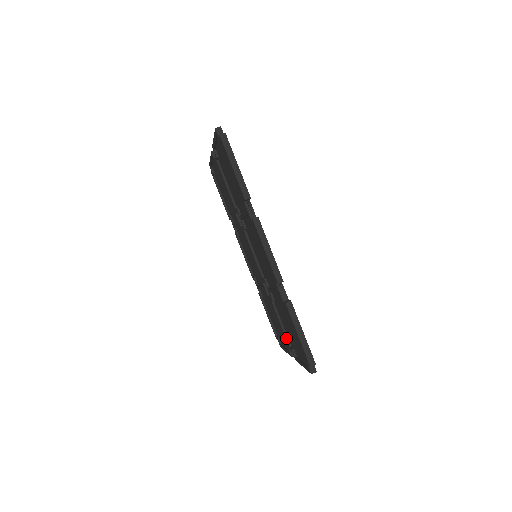
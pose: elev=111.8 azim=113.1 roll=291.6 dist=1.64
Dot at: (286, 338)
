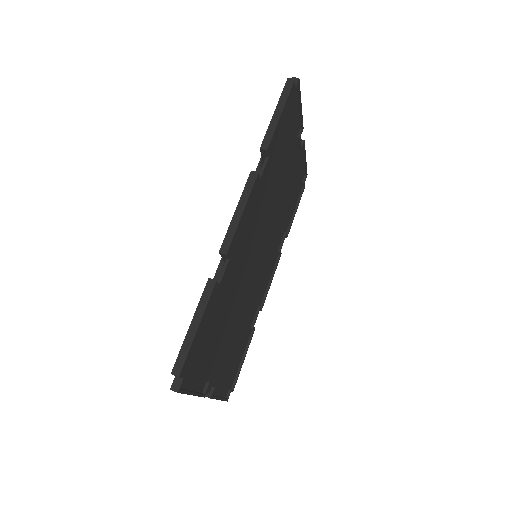
Dot at: occluded
